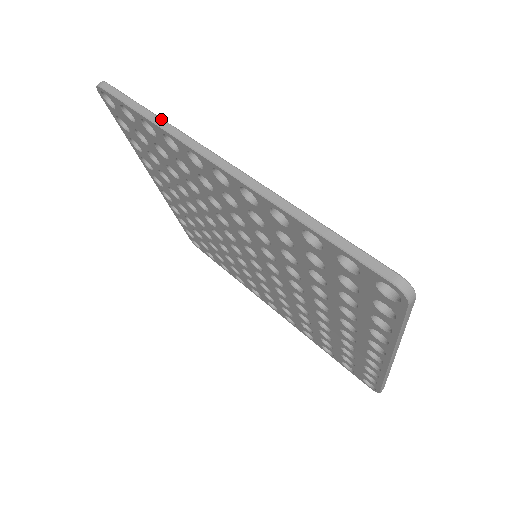
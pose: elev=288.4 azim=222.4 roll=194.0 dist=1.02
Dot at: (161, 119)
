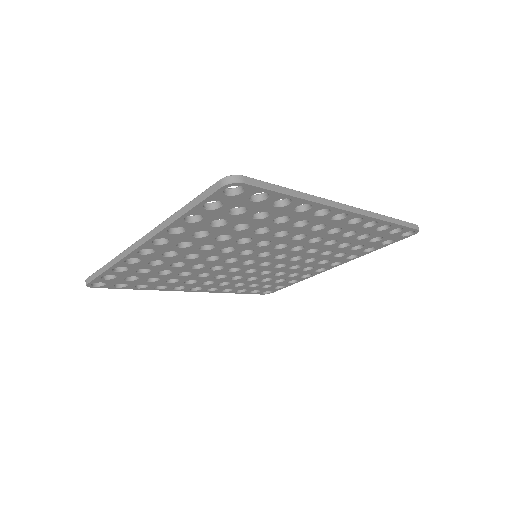
Dot at: (306, 194)
